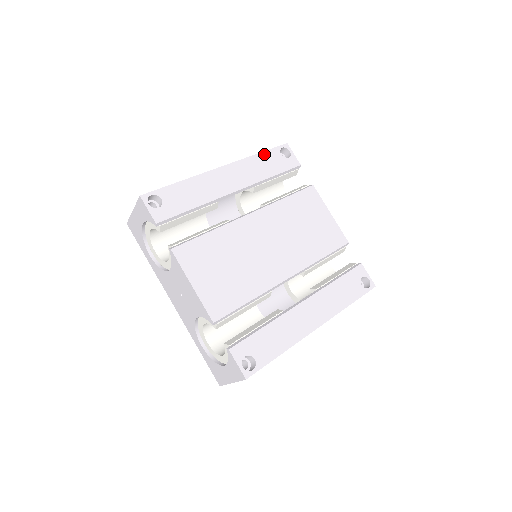
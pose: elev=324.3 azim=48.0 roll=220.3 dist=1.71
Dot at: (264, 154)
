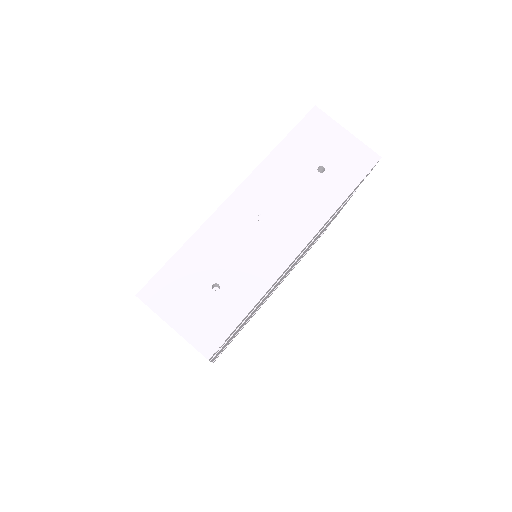
Dot at: occluded
